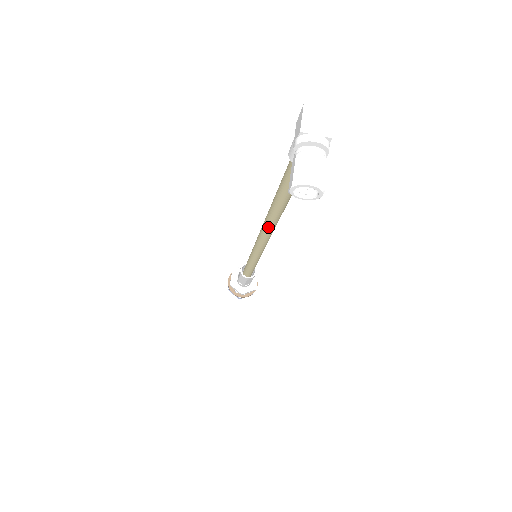
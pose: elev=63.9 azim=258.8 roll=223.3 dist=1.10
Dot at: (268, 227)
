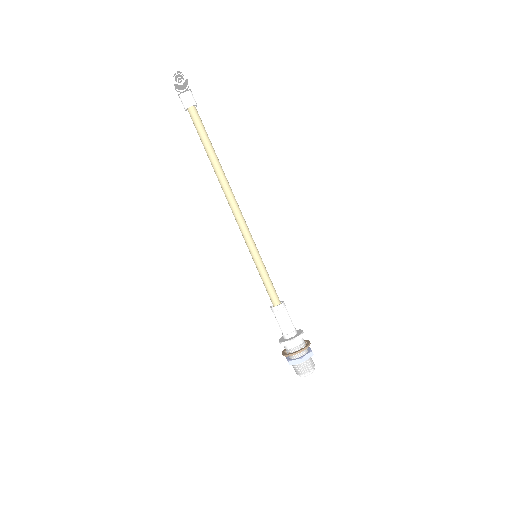
Dot at: (226, 191)
